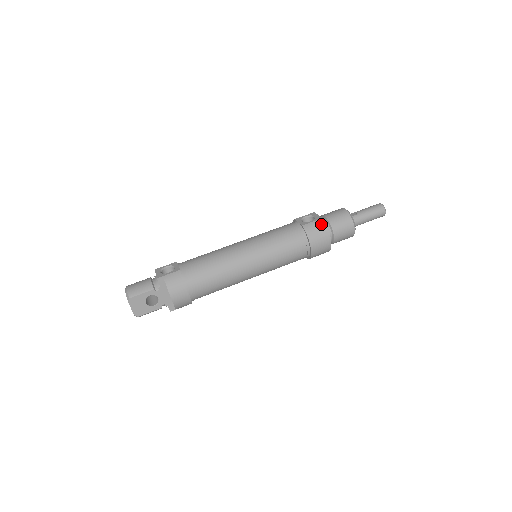
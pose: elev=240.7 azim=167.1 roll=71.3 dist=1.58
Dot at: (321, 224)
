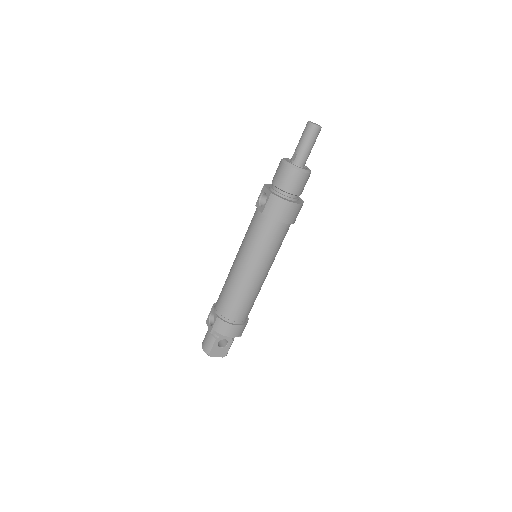
Dot at: (274, 200)
